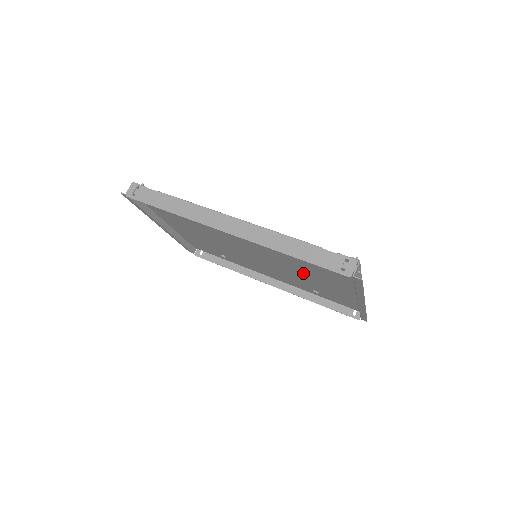
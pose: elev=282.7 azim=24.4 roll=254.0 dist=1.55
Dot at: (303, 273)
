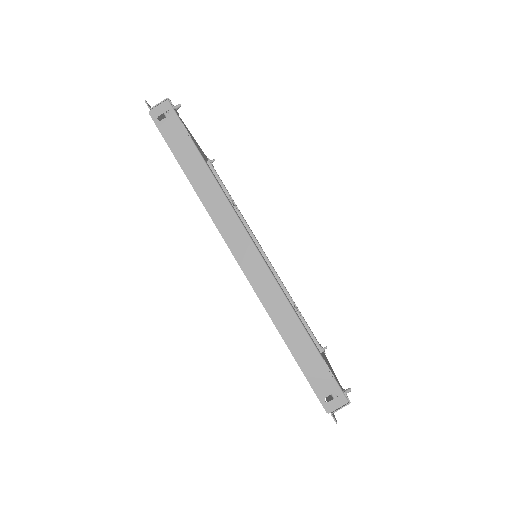
Dot at: occluded
